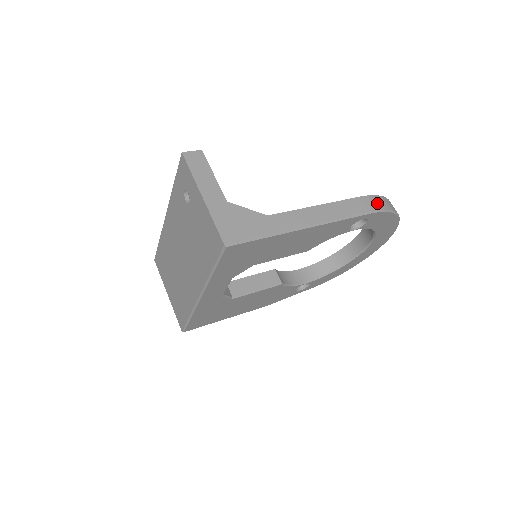
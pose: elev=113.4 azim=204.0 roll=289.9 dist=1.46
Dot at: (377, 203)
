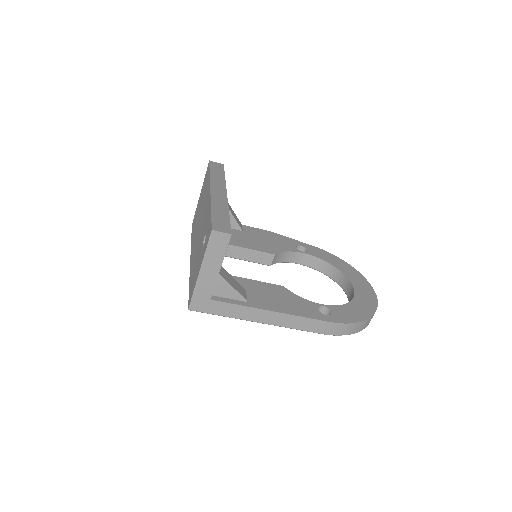
Dot at: (340, 330)
